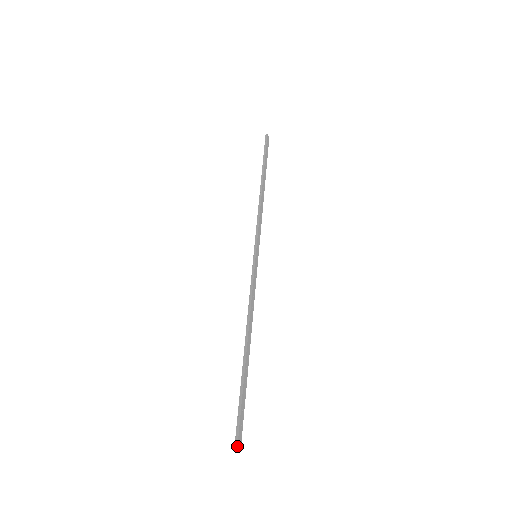
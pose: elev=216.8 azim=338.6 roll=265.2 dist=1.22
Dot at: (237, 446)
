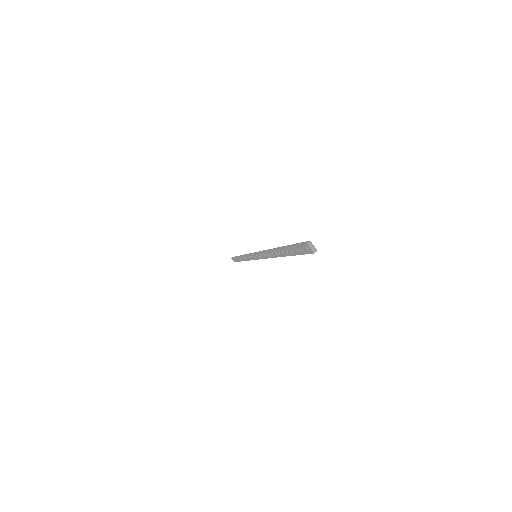
Dot at: (309, 241)
